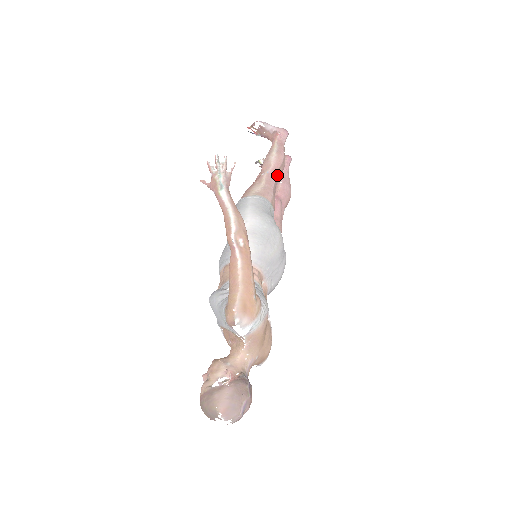
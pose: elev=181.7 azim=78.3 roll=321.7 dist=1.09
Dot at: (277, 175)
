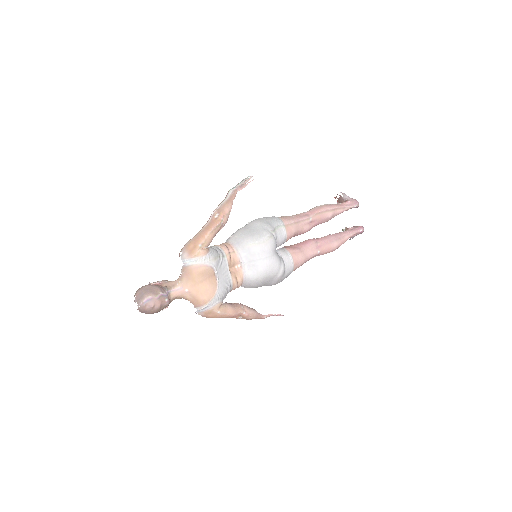
Dot at: (313, 217)
